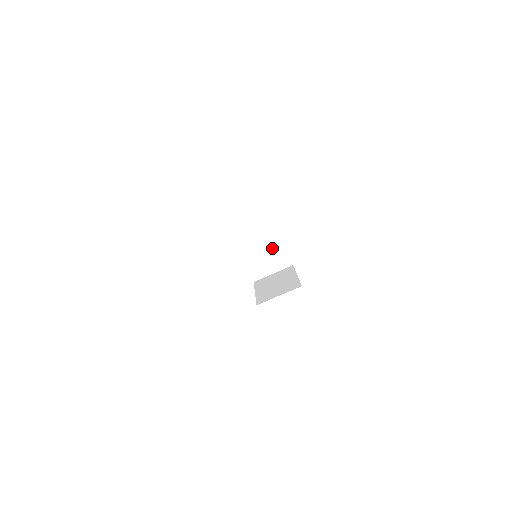
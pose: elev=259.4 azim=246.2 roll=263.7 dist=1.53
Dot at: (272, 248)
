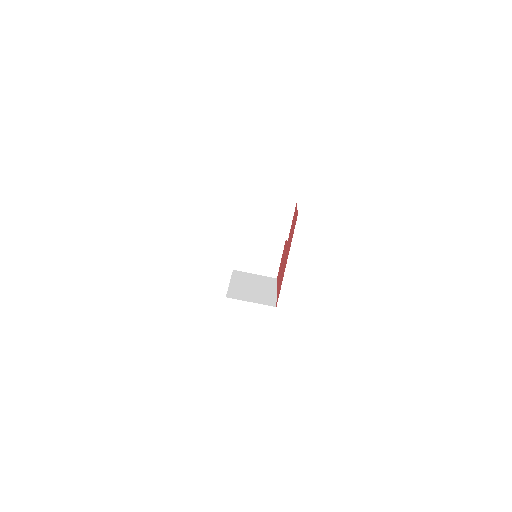
Dot at: (269, 252)
